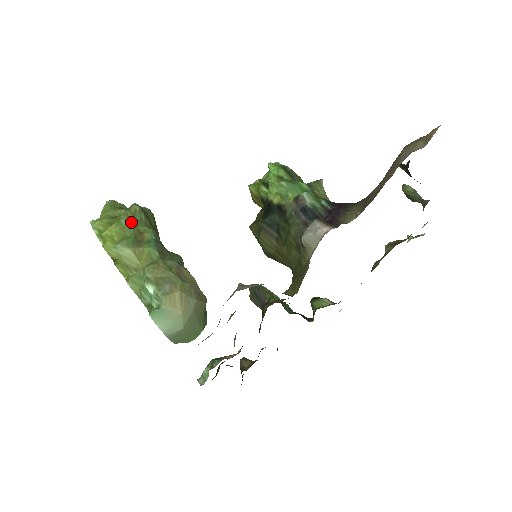
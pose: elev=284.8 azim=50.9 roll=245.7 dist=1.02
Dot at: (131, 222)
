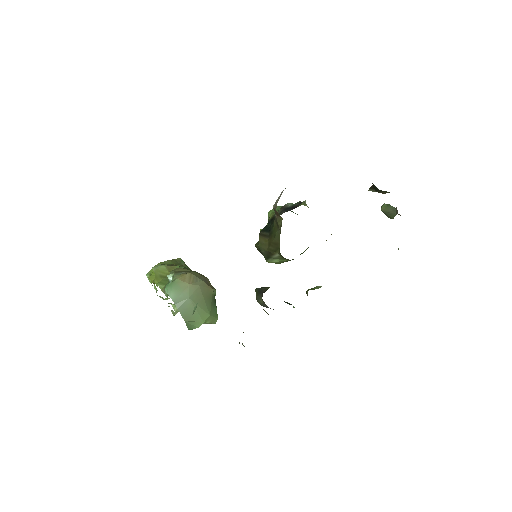
Dot at: (172, 262)
